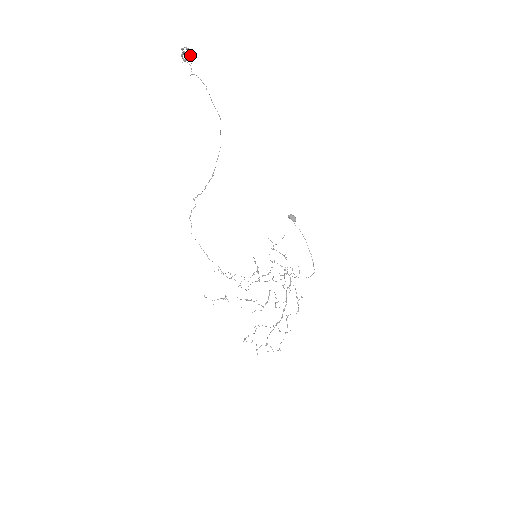
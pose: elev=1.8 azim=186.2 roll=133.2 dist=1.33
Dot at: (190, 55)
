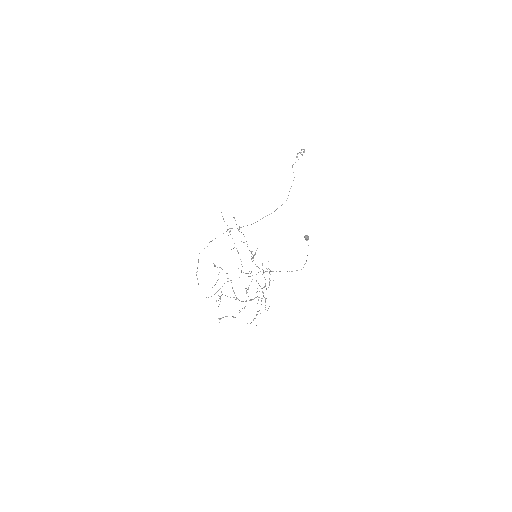
Dot at: occluded
